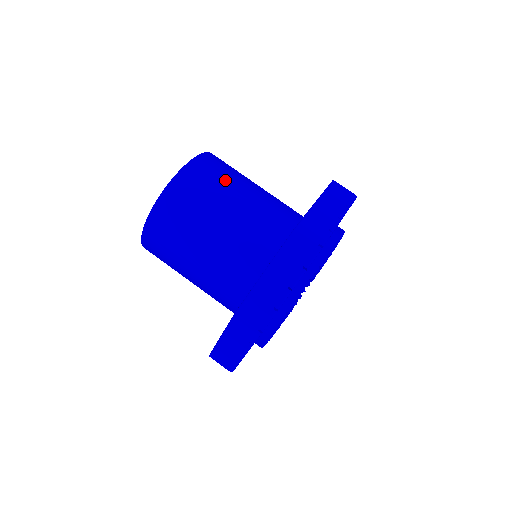
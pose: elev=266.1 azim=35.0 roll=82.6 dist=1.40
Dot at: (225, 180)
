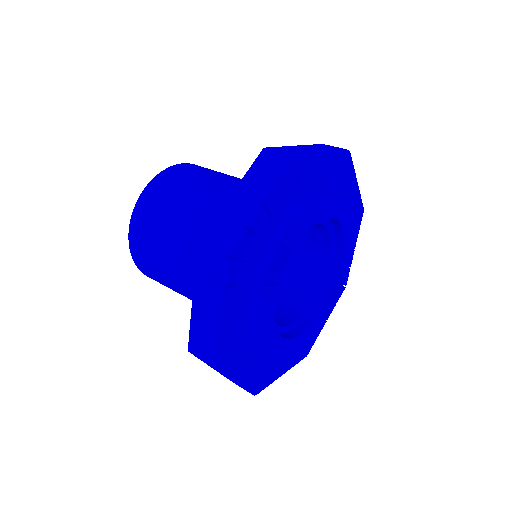
Dot at: (176, 196)
